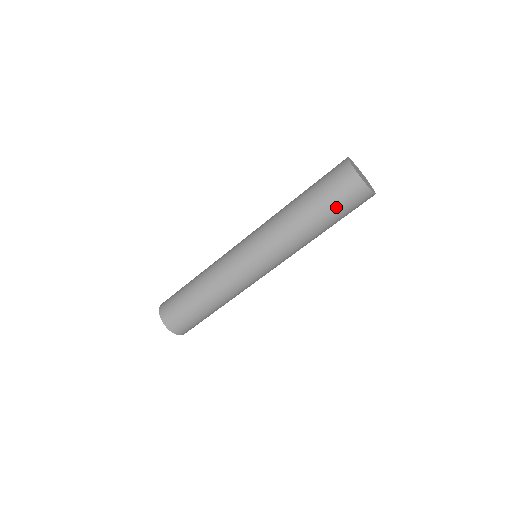
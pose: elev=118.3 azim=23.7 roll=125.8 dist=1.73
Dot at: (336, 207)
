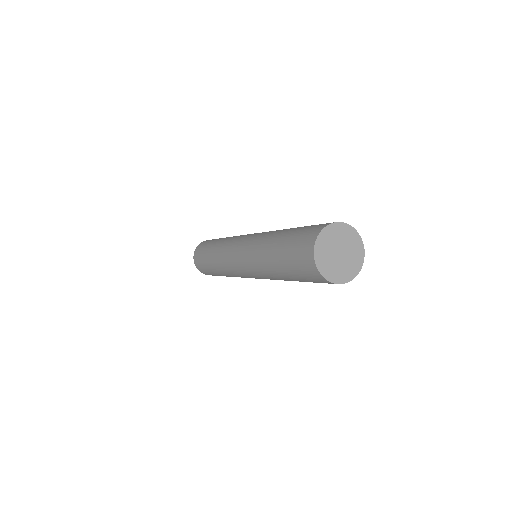
Dot at: (303, 279)
